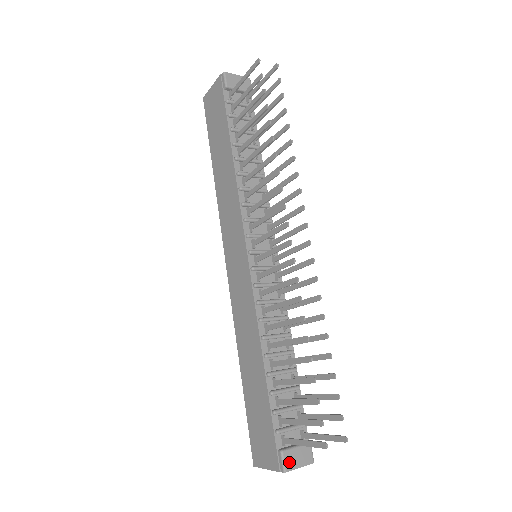
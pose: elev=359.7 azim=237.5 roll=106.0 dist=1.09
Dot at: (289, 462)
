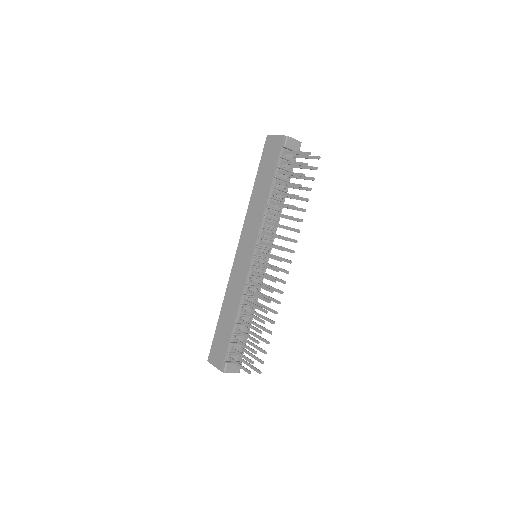
Dot at: (228, 369)
